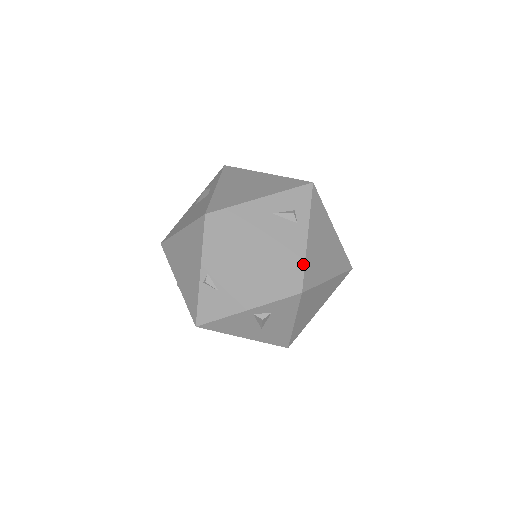
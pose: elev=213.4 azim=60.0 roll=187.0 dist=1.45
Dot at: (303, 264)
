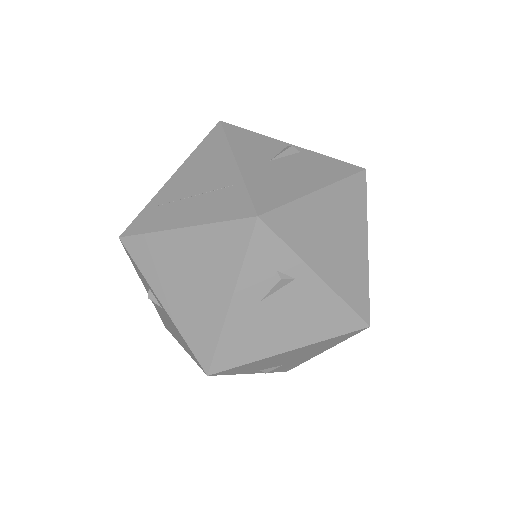
Dot at: (344, 305)
